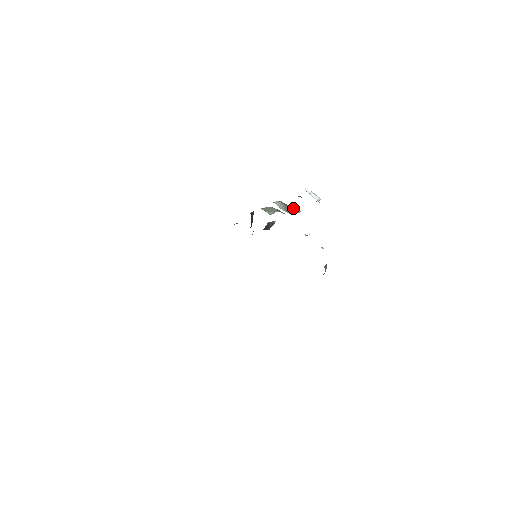
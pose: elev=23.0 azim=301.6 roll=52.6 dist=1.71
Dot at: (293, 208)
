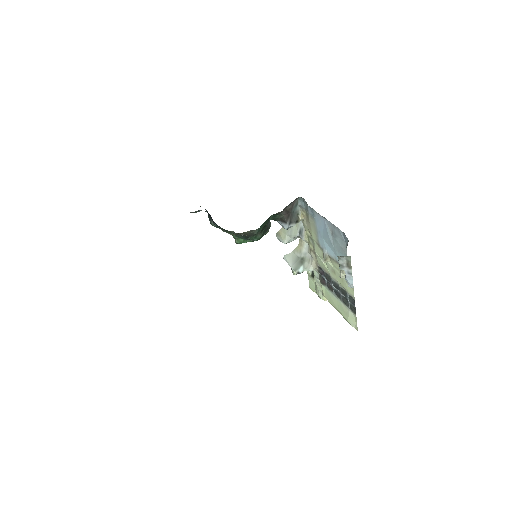
Dot at: (309, 256)
